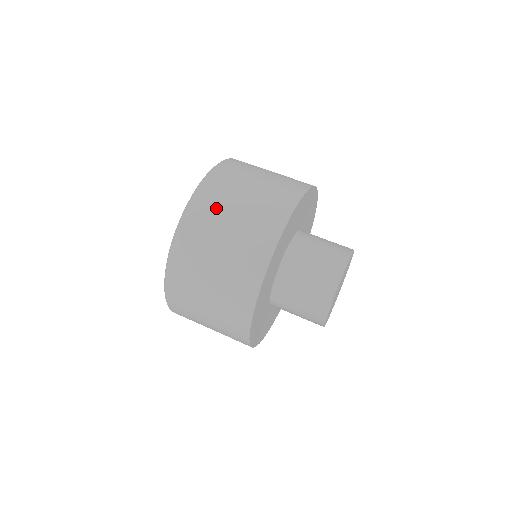
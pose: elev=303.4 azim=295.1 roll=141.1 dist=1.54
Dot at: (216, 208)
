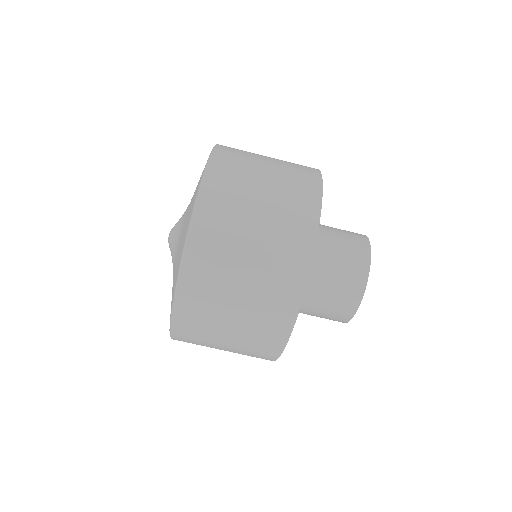
Dot at: (228, 229)
